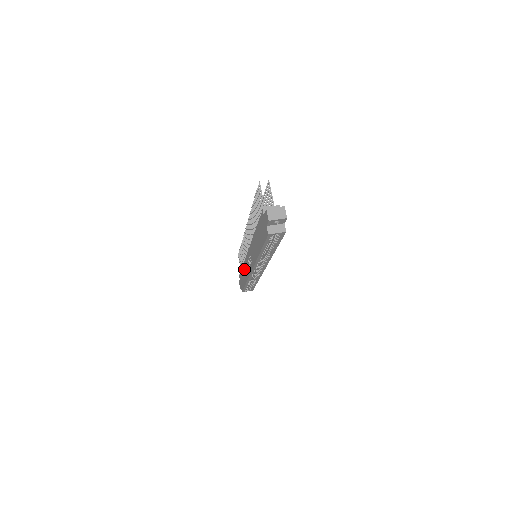
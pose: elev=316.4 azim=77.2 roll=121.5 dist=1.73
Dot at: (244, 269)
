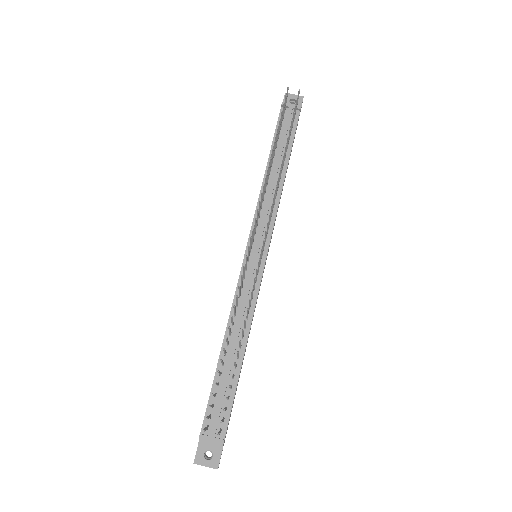
Dot at: occluded
